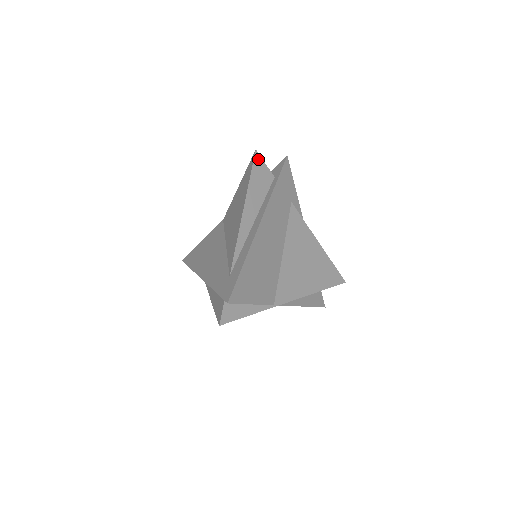
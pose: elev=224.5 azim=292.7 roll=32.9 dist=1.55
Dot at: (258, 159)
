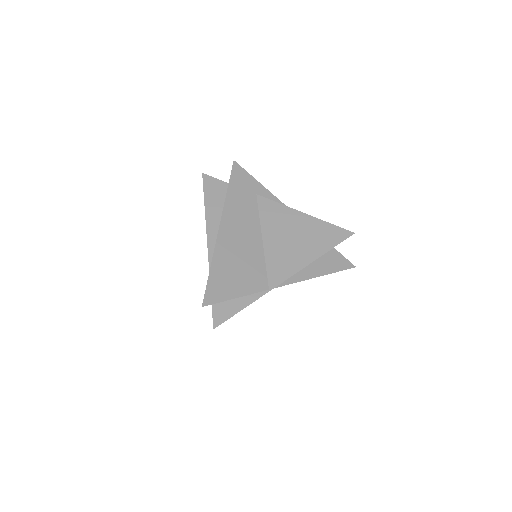
Dot at: (207, 179)
